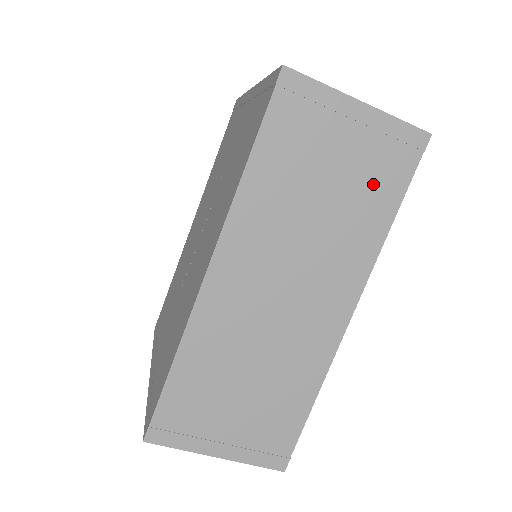
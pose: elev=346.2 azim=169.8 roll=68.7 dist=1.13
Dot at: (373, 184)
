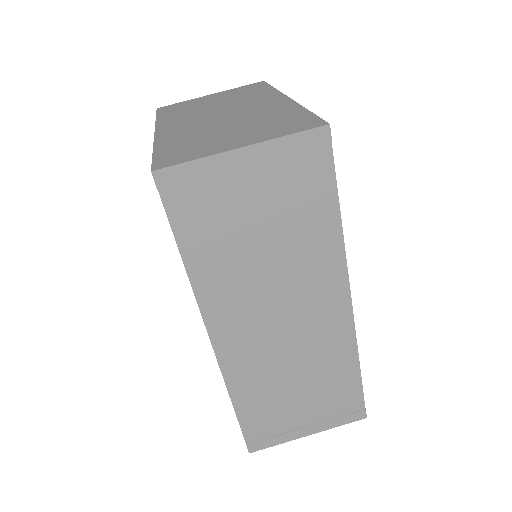
Dot at: (301, 202)
